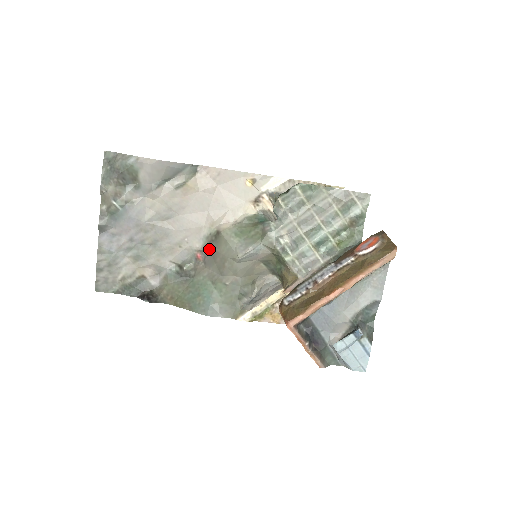
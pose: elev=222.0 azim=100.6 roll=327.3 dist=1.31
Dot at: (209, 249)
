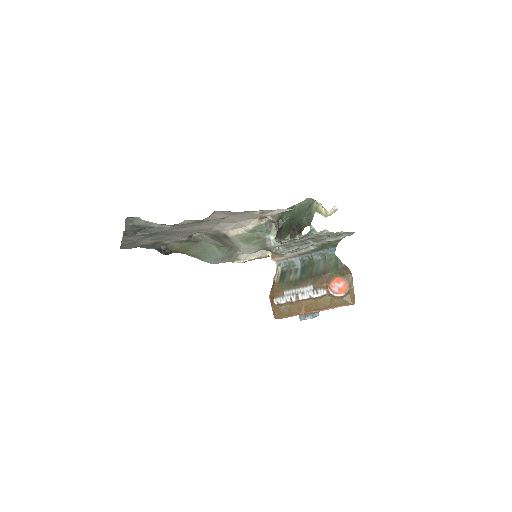
Dot at: (216, 236)
